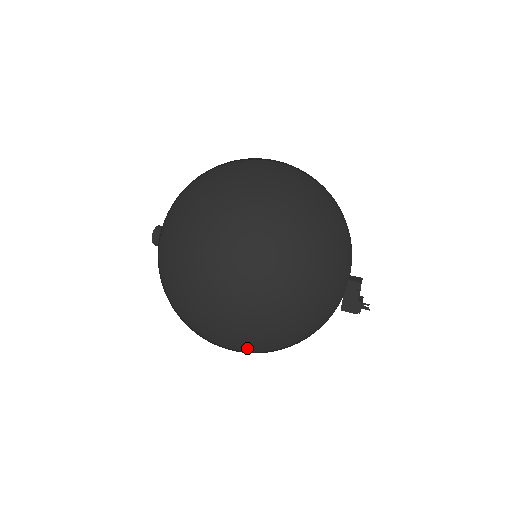
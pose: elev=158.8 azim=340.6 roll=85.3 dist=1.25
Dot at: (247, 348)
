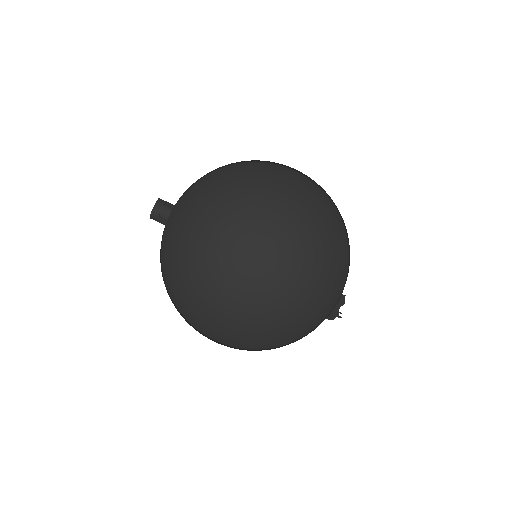
Dot at: occluded
